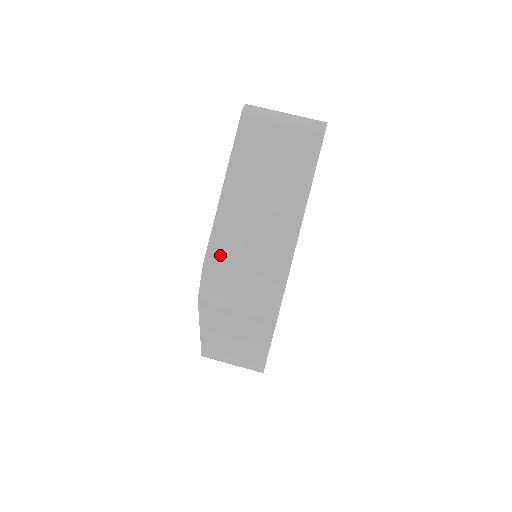
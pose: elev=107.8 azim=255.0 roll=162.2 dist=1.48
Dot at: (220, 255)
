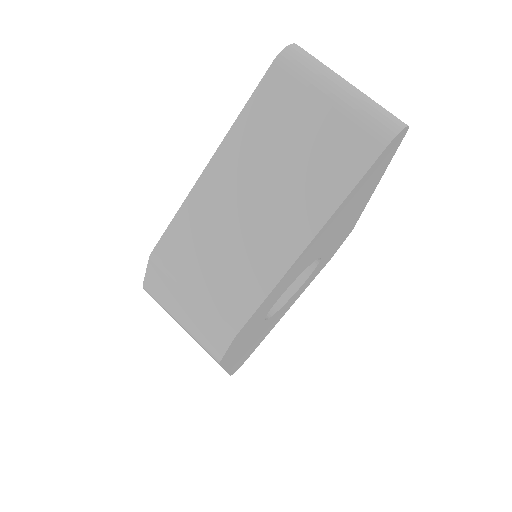
Dot at: (173, 254)
